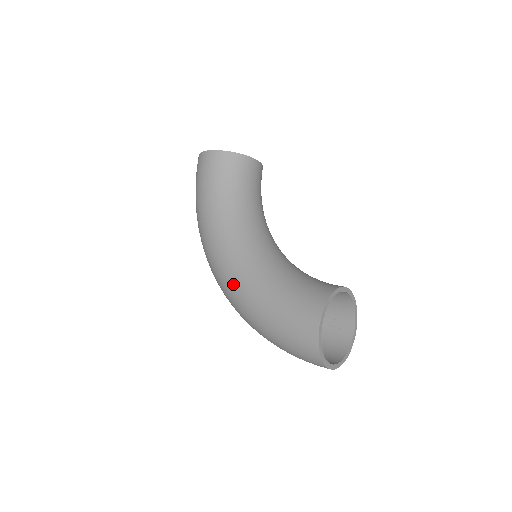
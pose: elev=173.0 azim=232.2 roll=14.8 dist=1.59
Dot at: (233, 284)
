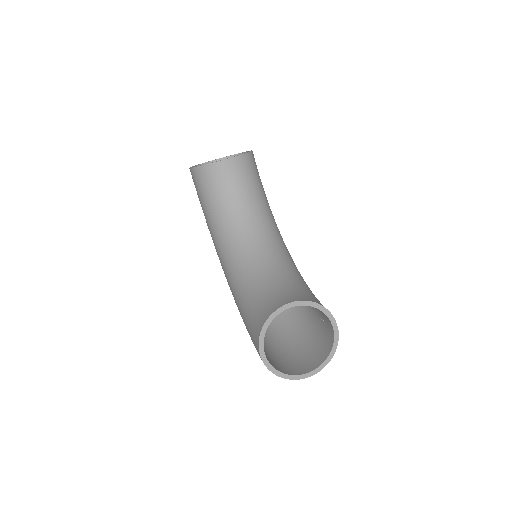
Dot at: occluded
